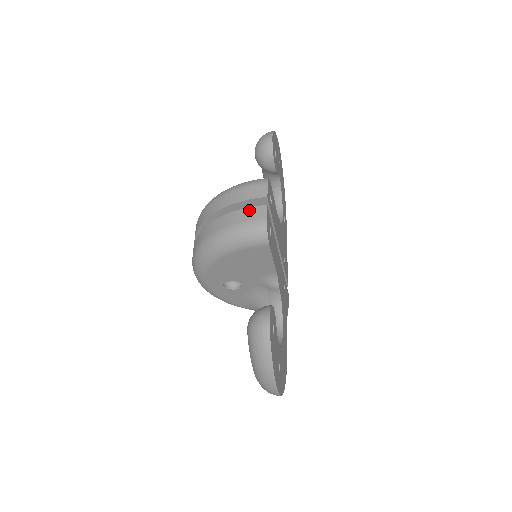
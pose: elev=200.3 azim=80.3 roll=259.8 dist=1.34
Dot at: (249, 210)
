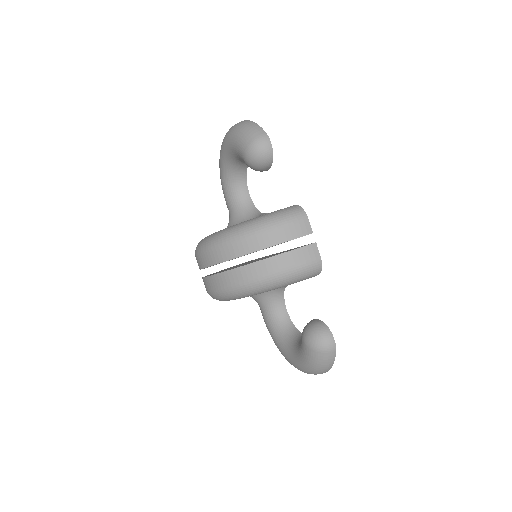
Dot at: (302, 251)
